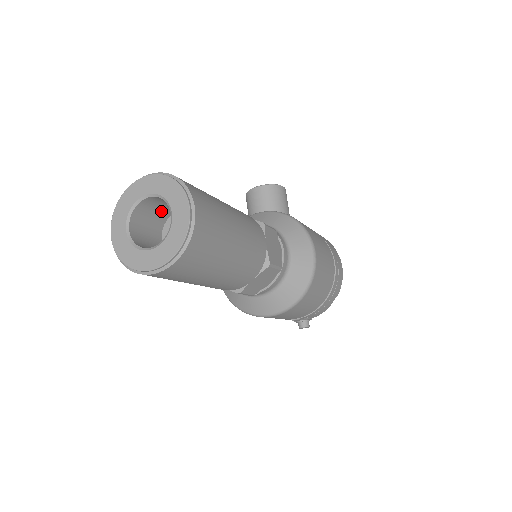
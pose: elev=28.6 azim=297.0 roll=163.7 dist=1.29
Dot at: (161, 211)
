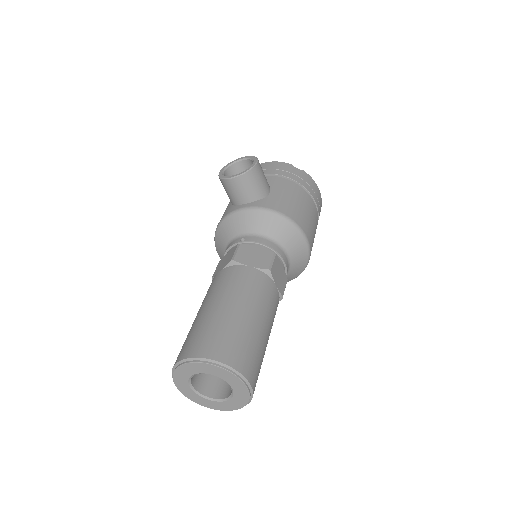
Dot at: occluded
